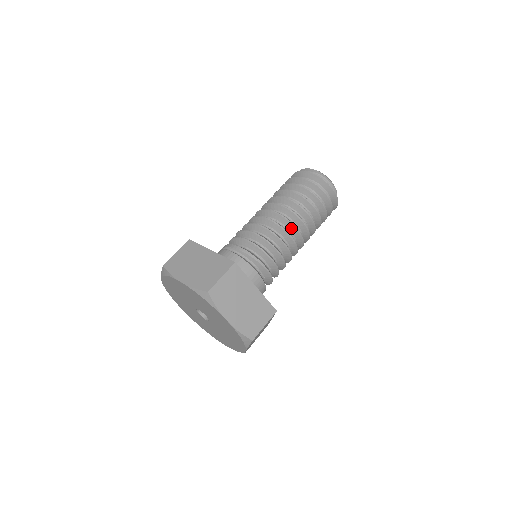
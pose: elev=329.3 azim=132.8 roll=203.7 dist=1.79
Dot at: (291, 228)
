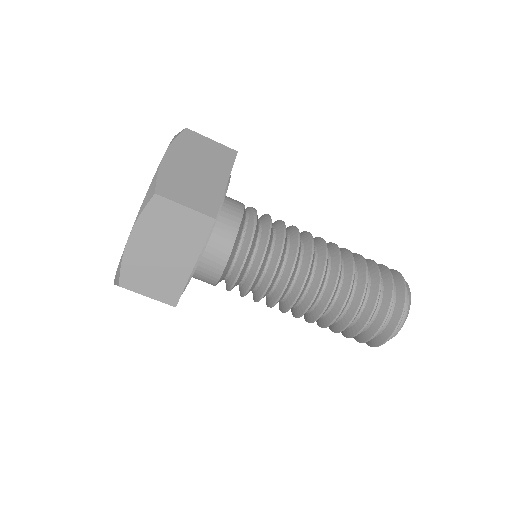
Dot at: (321, 253)
